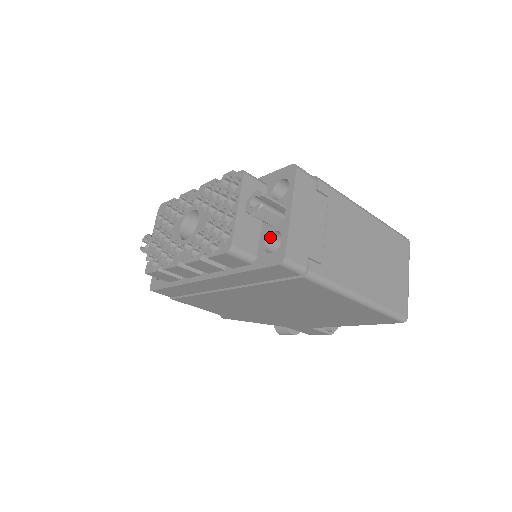
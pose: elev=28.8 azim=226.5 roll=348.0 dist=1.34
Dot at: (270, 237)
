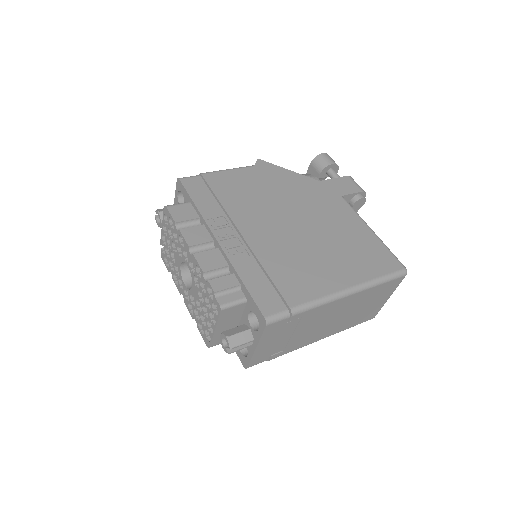
Dot at: occluded
